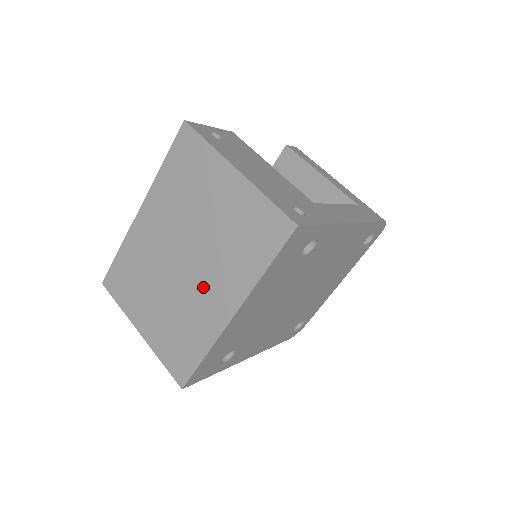
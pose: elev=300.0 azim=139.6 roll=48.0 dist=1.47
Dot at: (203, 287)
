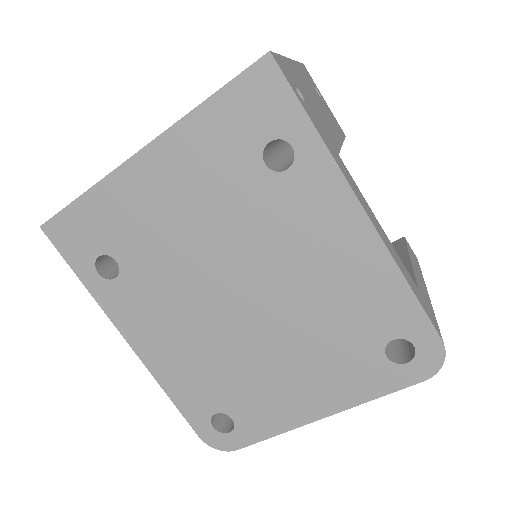
Dot at: occluded
